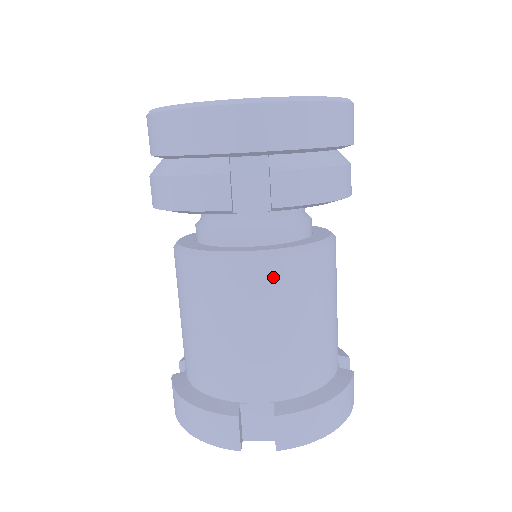
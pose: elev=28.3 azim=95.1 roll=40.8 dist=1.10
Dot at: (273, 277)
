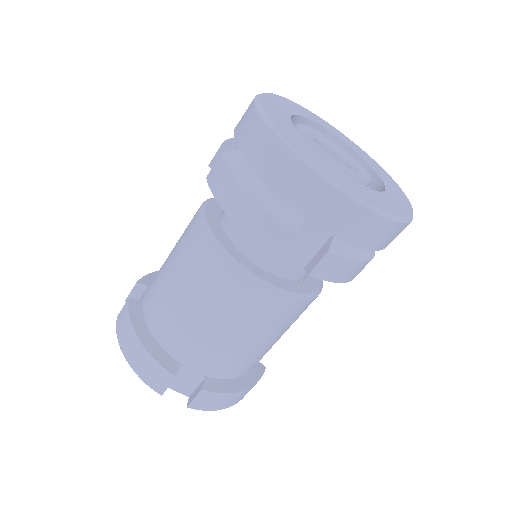
Dot at: (269, 307)
